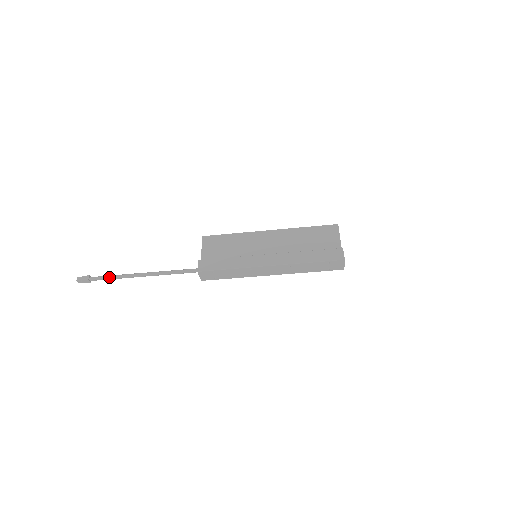
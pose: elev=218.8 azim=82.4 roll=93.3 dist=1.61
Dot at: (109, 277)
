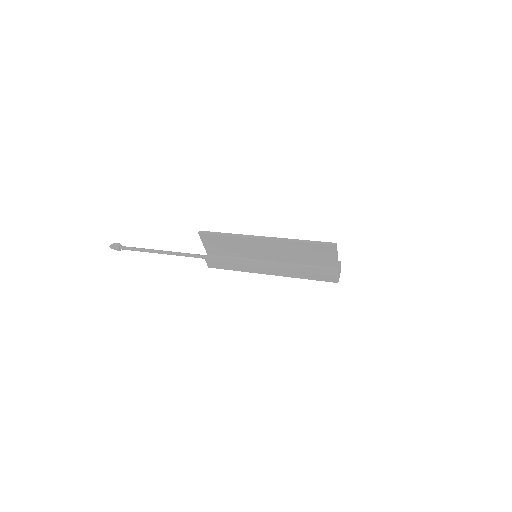
Dot at: occluded
